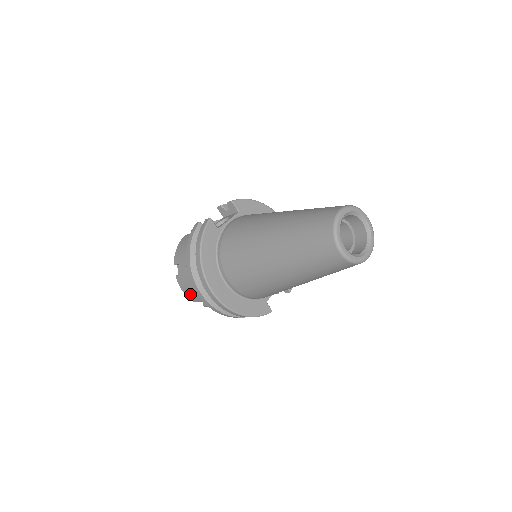
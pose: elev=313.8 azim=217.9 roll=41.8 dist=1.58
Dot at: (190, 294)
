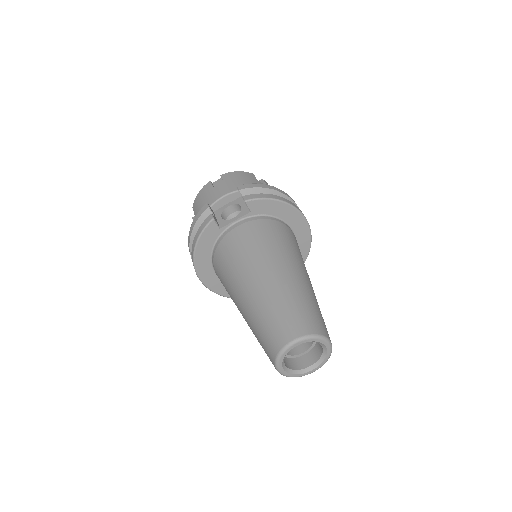
Dot at: occluded
